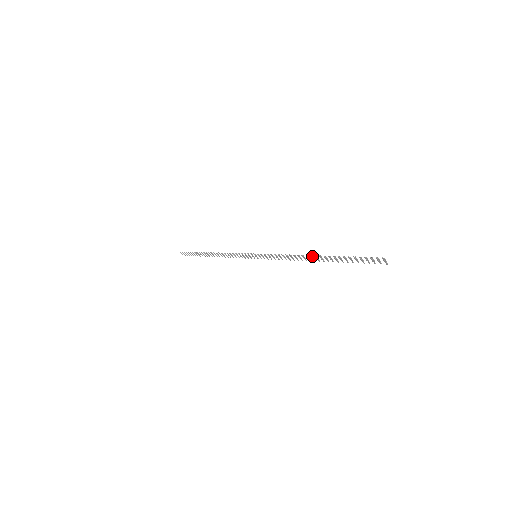
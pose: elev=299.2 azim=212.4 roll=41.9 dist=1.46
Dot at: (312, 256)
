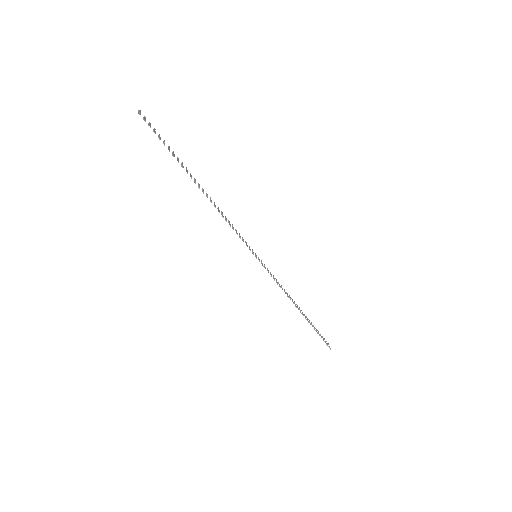
Dot at: occluded
